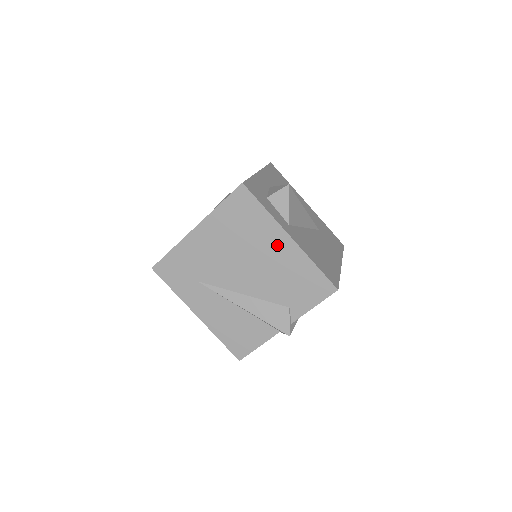
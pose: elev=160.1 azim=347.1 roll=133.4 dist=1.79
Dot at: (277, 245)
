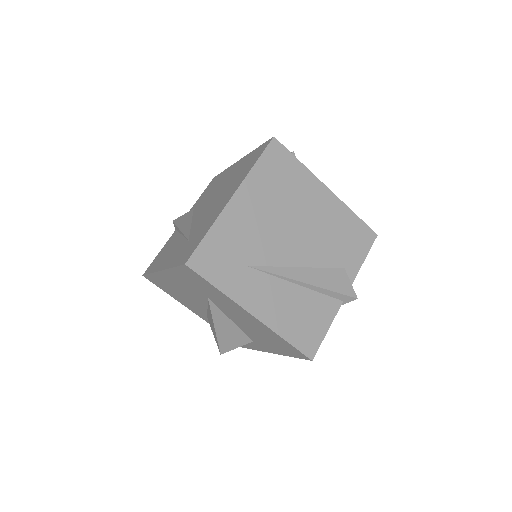
Dot at: (319, 199)
